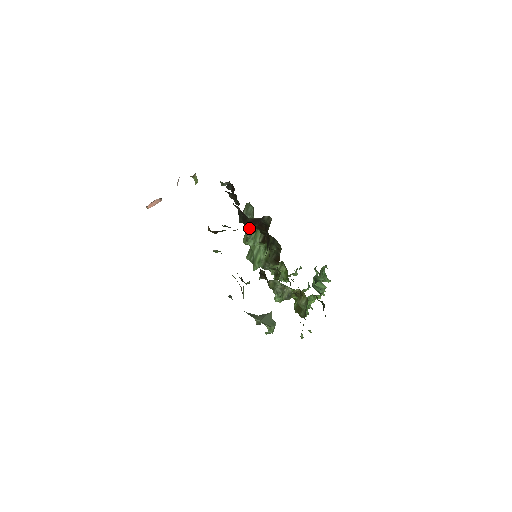
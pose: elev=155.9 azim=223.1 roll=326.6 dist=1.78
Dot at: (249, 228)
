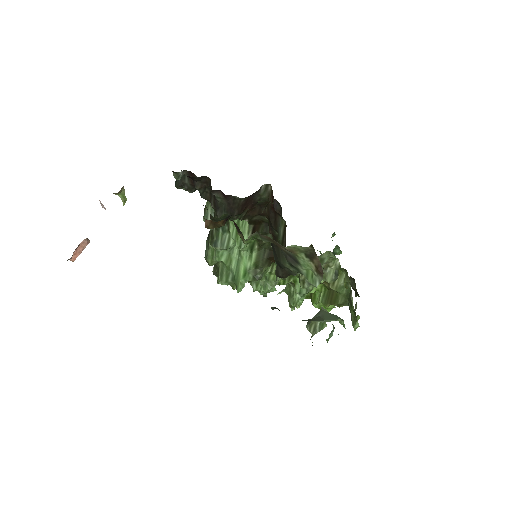
Dot at: (216, 236)
